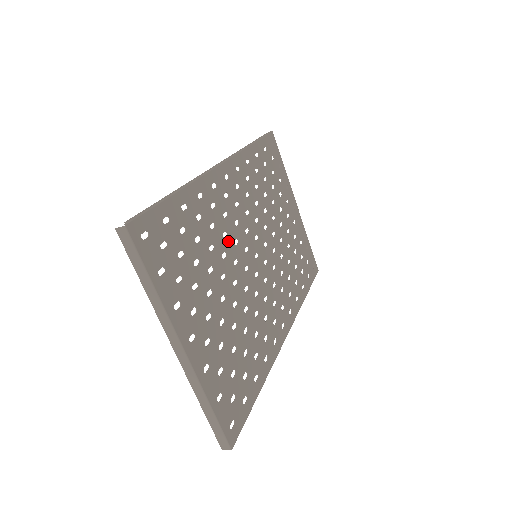
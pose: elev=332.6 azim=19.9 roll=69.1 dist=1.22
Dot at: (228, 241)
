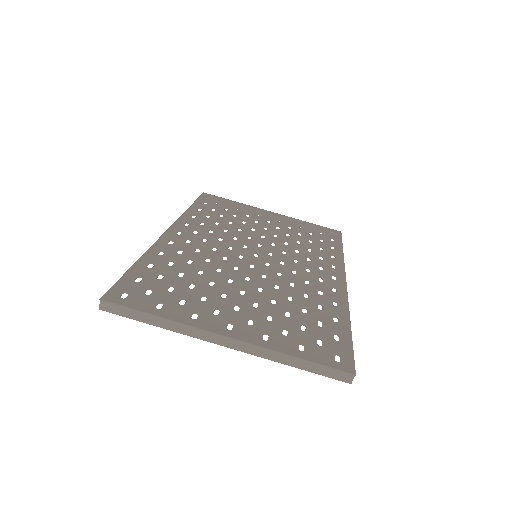
Dot at: (215, 262)
